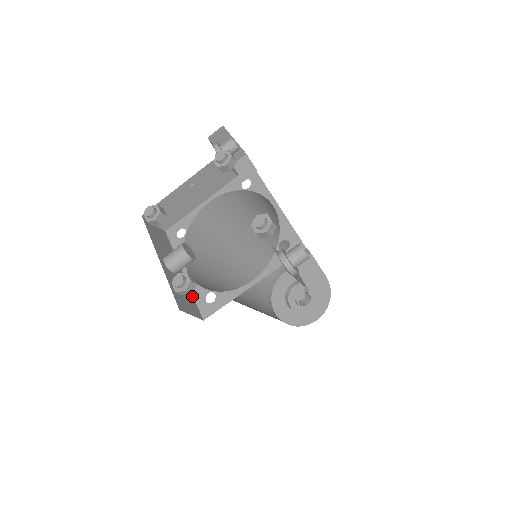
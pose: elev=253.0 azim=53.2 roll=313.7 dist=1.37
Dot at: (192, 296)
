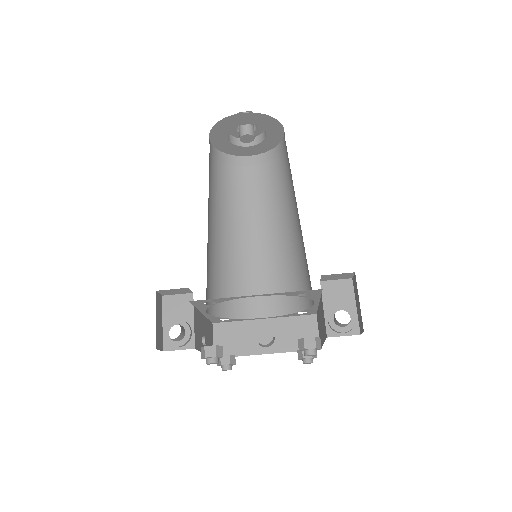
Dot at: (291, 318)
